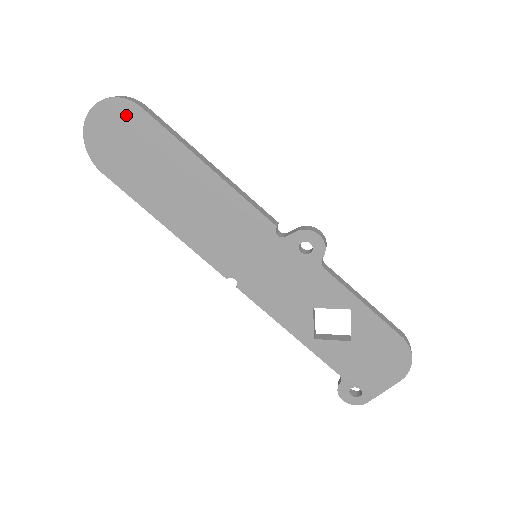
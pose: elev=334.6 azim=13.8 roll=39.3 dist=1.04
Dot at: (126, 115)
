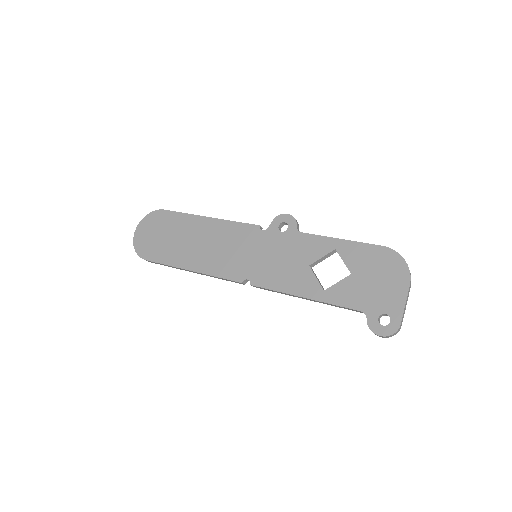
Dot at: (156, 219)
